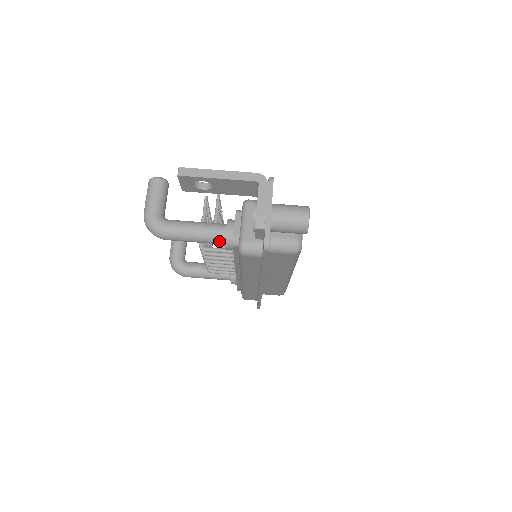
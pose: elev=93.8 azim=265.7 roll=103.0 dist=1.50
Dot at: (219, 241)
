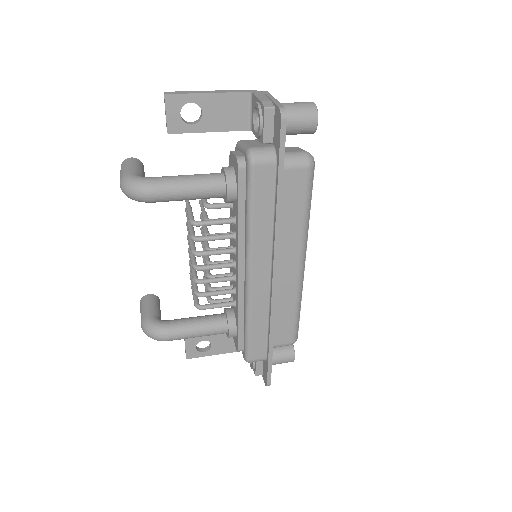
Dot at: (218, 185)
